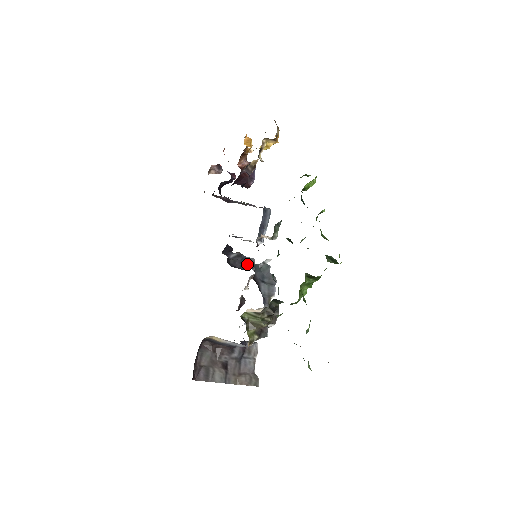
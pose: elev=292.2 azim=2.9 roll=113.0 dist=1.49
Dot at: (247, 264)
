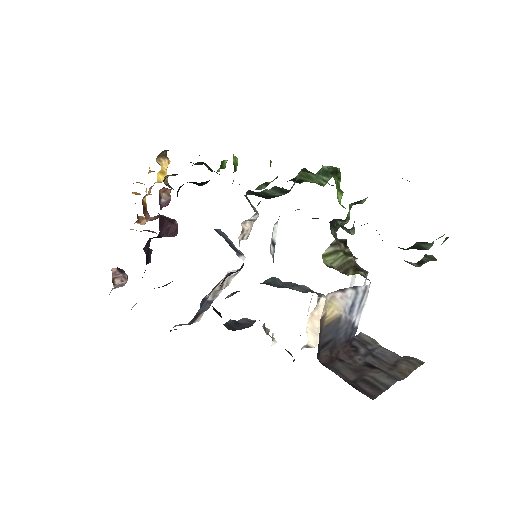
Dot at: (246, 324)
